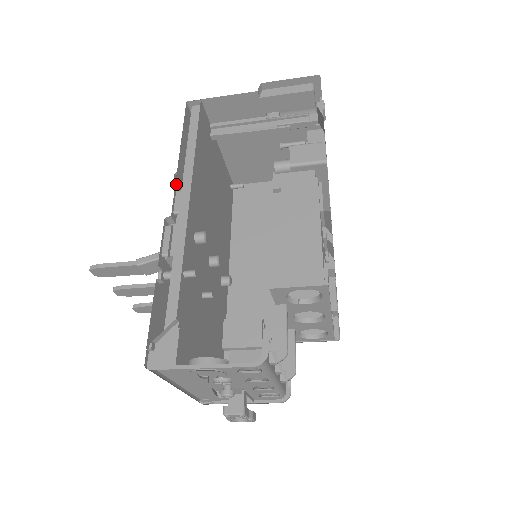
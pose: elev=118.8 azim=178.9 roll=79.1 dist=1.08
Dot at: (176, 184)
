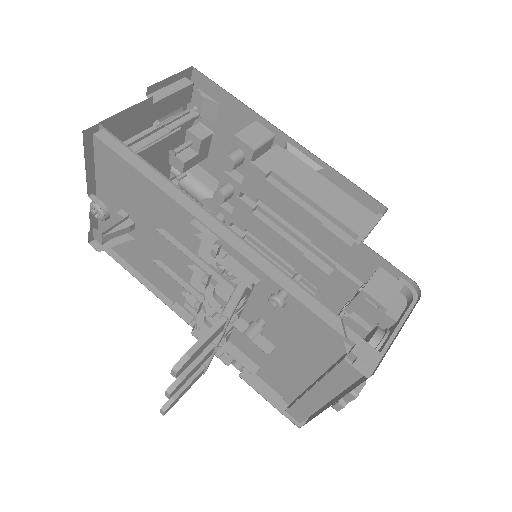
Dot at: occluded
